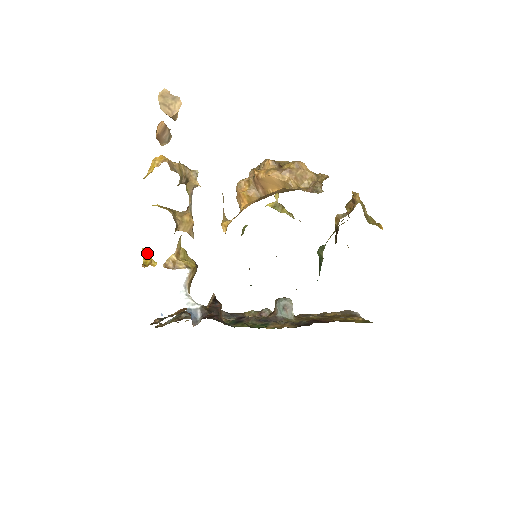
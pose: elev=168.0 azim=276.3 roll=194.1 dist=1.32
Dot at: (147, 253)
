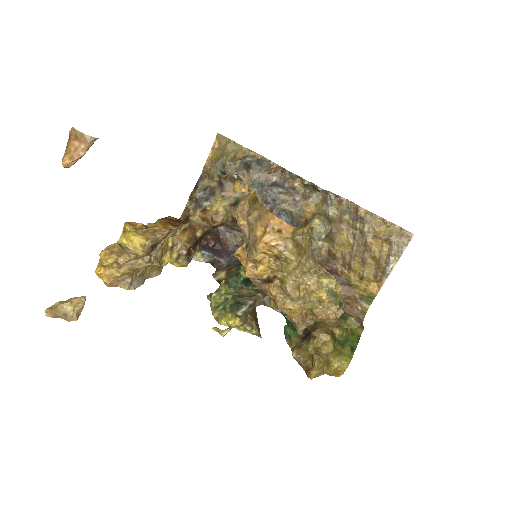
Dot at: occluded
